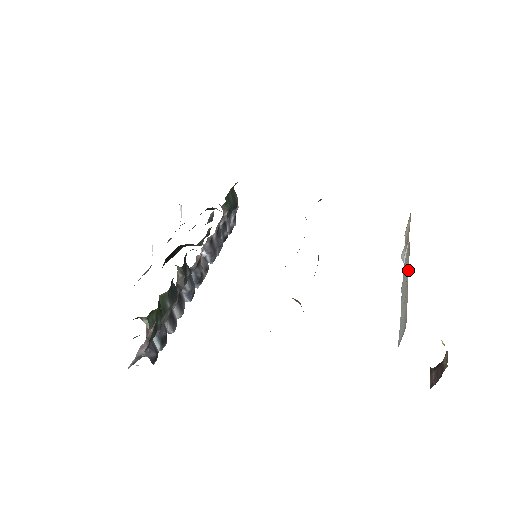
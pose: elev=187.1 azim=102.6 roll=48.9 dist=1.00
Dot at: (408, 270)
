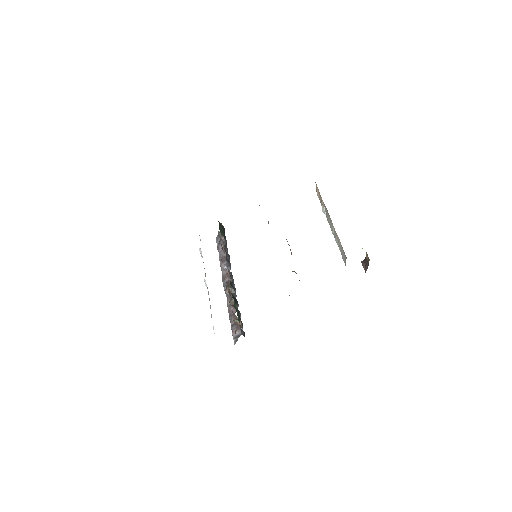
Dot at: (332, 223)
